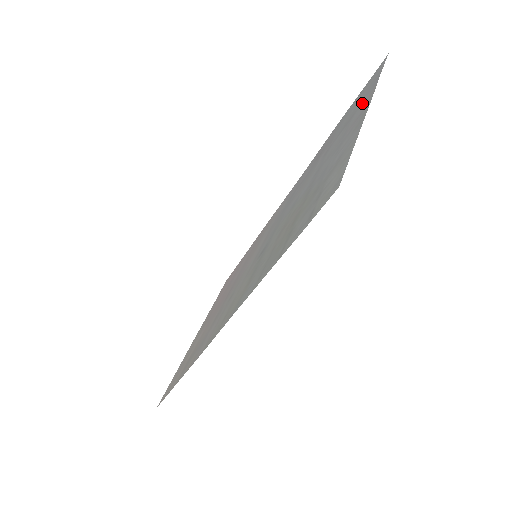
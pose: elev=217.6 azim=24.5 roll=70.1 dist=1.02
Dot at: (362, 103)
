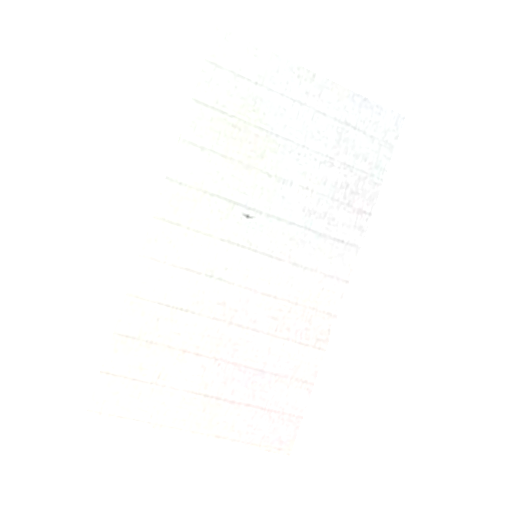
Dot at: (345, 109)
